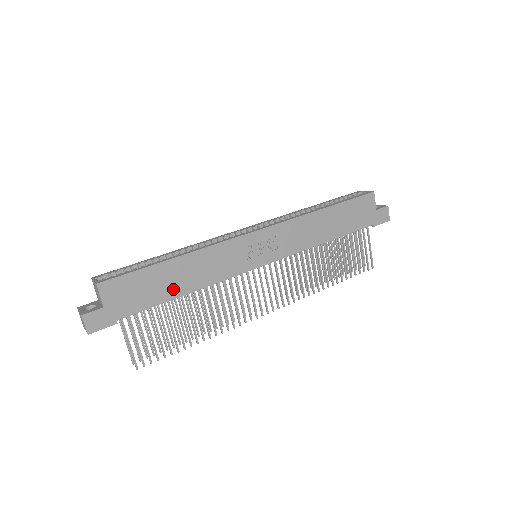
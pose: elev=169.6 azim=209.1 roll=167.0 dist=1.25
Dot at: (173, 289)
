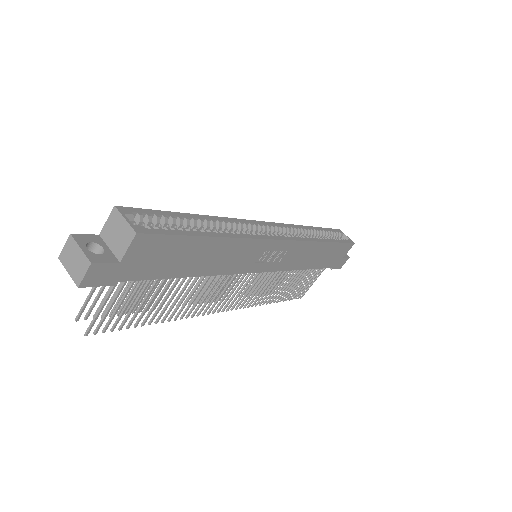
Dot at: (189, 267)
